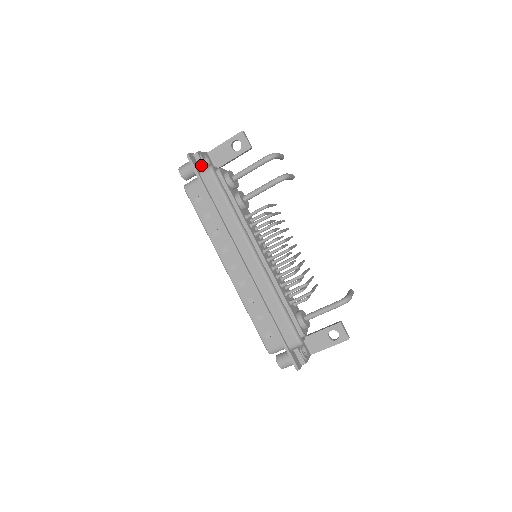
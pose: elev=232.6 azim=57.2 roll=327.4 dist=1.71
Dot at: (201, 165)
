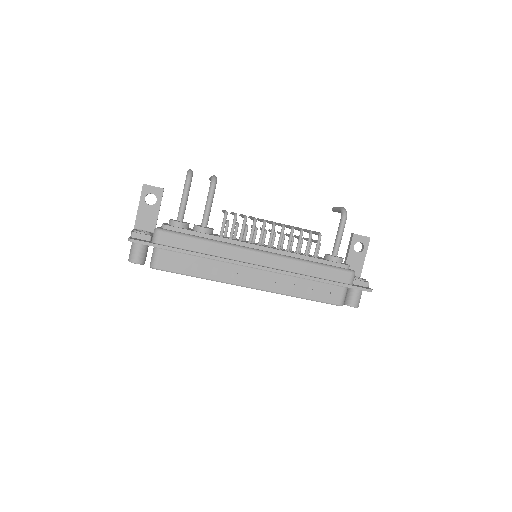
Dot at: (146, 238)
